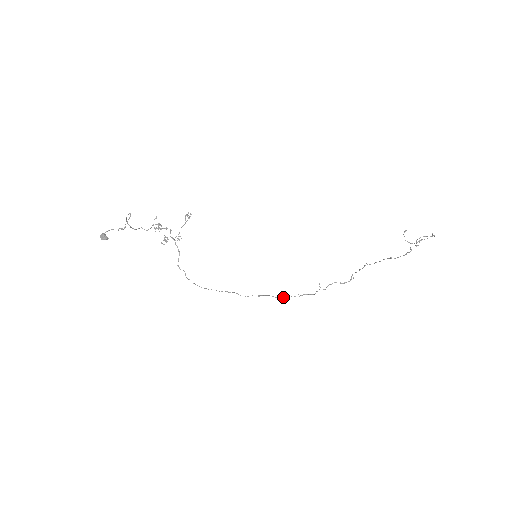
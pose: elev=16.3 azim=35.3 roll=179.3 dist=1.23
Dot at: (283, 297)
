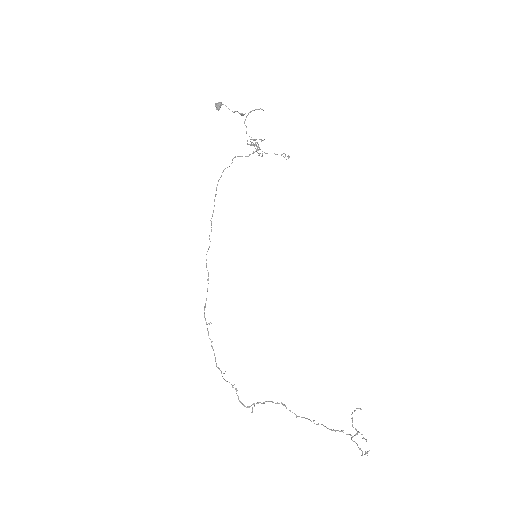
Dot at: occluded
